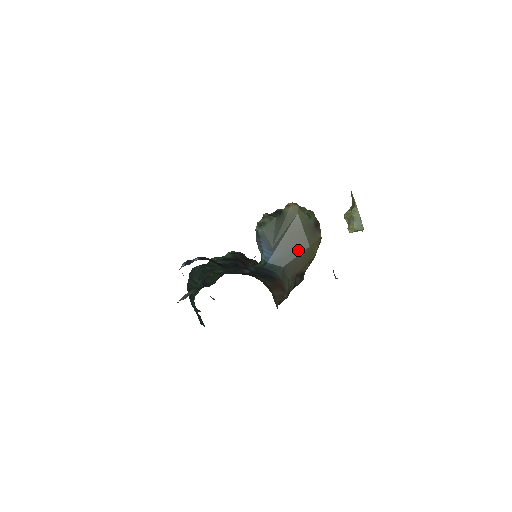
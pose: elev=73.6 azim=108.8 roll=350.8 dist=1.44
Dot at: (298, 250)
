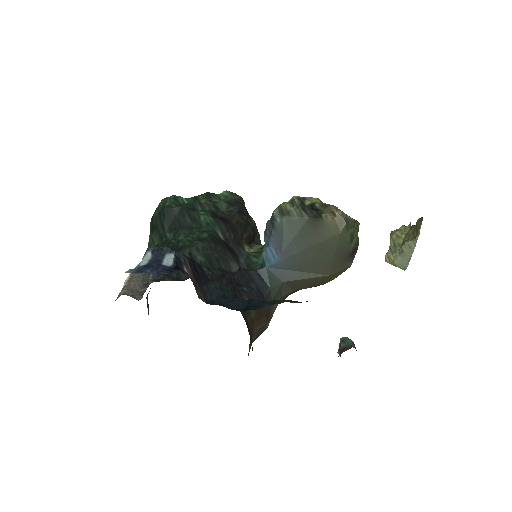
Dot at: (313, 272)
